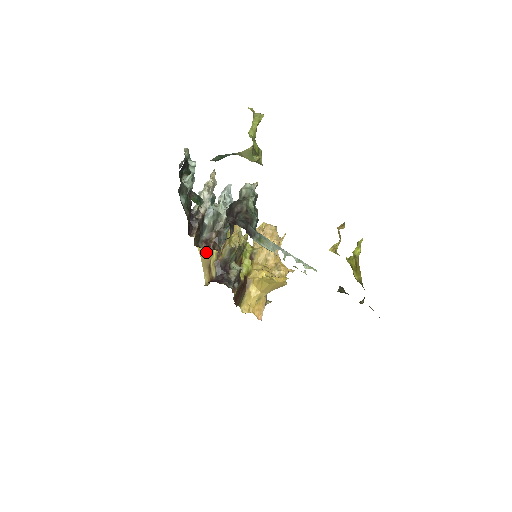
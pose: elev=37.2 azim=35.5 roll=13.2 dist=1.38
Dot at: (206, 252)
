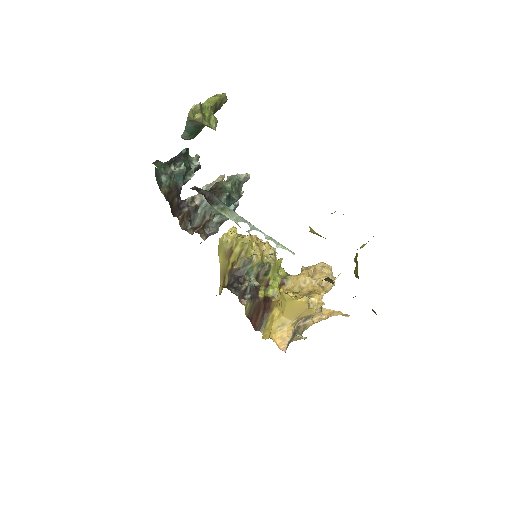
Dot at: (225, 263)
